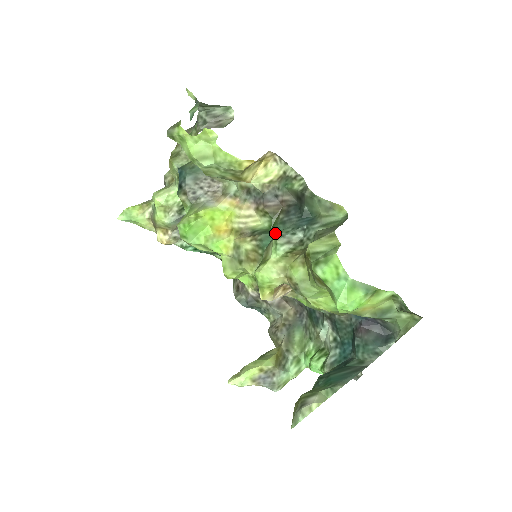
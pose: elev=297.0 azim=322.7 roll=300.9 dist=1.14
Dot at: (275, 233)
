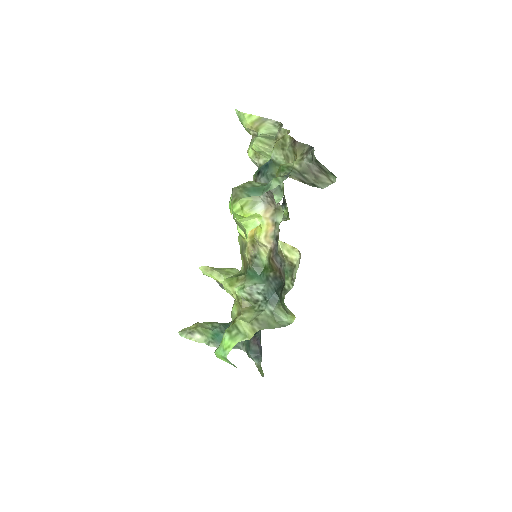
Dot at: (259, 275)
